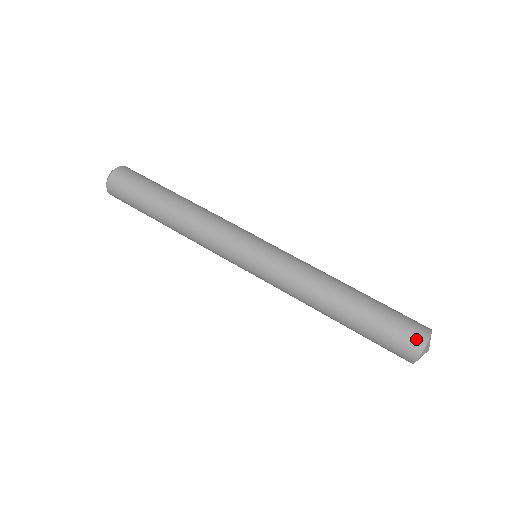
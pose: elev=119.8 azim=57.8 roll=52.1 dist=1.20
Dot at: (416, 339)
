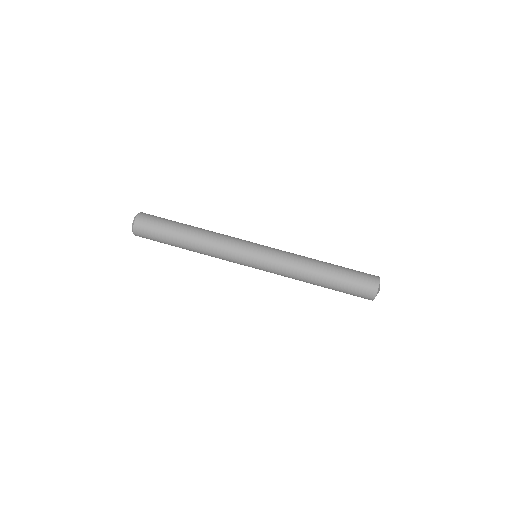
Dot at: (373, 280)
